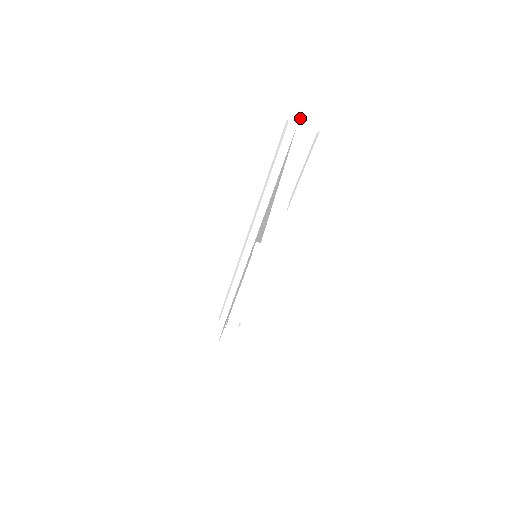
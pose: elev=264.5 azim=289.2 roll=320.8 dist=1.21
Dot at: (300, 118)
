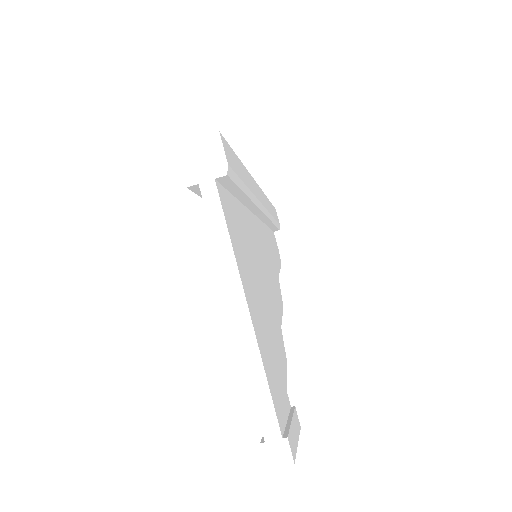
Dot at: (193, 159)
